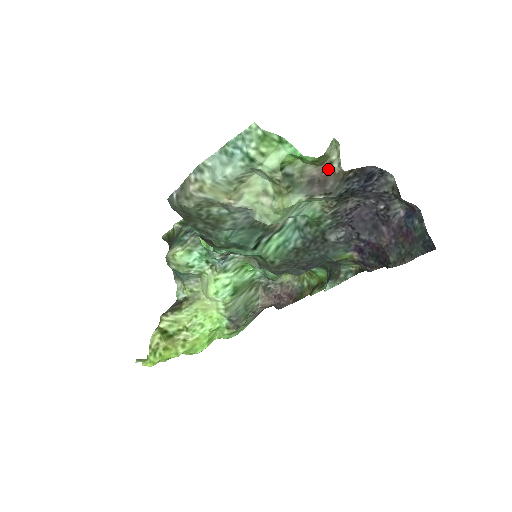
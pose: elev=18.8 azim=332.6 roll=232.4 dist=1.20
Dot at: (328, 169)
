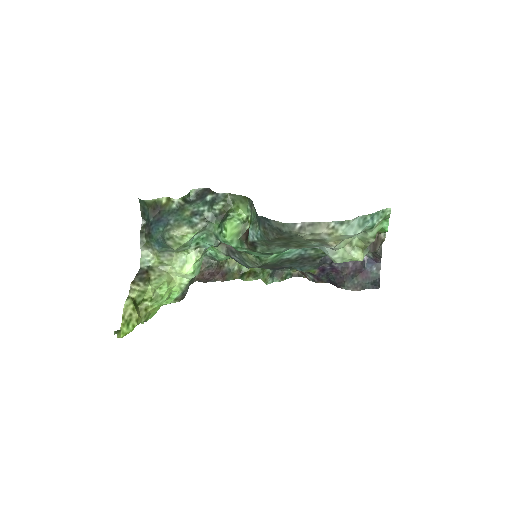
Dot at: (379, 236)
